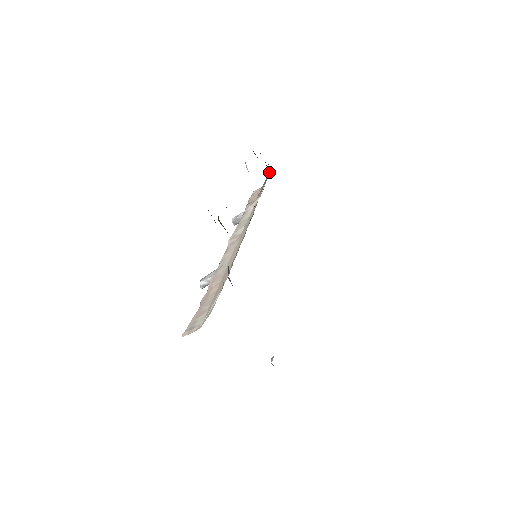
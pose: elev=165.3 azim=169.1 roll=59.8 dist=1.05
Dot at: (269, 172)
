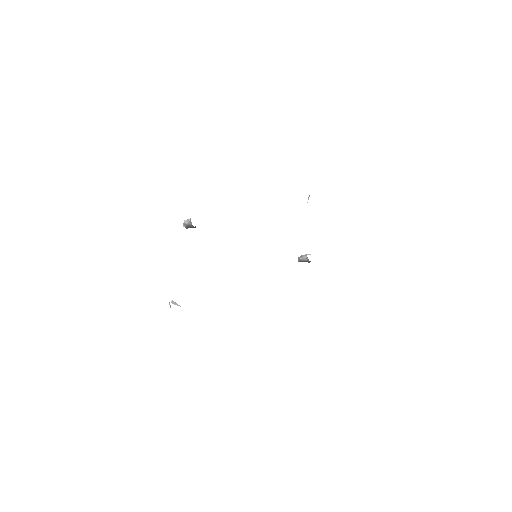
Dot at: occluded
